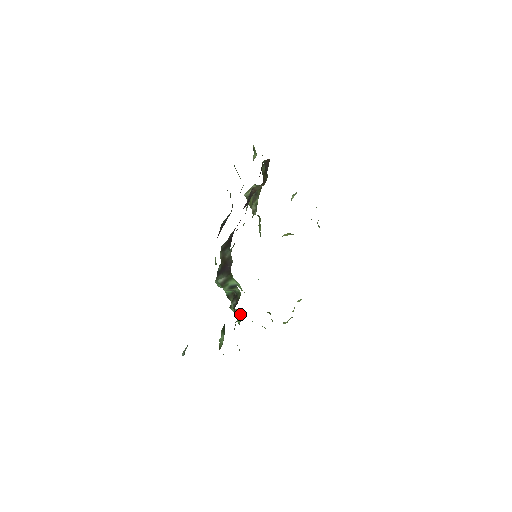
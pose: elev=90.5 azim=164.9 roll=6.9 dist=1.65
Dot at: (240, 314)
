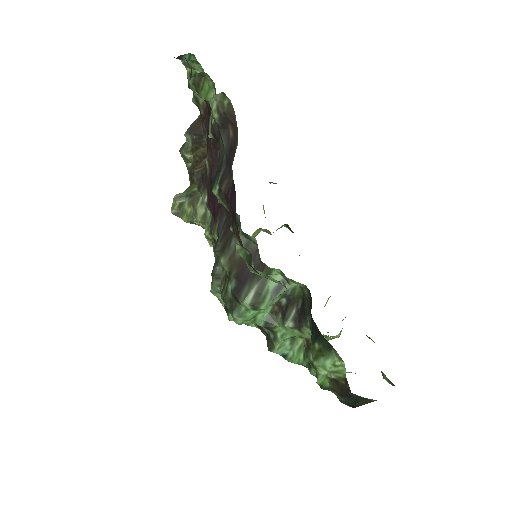
Dot at: (295, 345)
